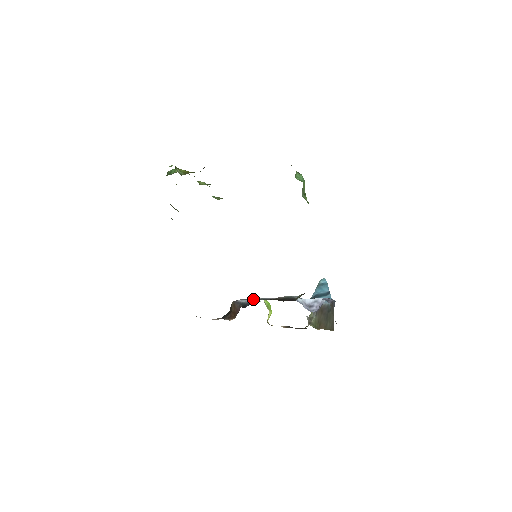
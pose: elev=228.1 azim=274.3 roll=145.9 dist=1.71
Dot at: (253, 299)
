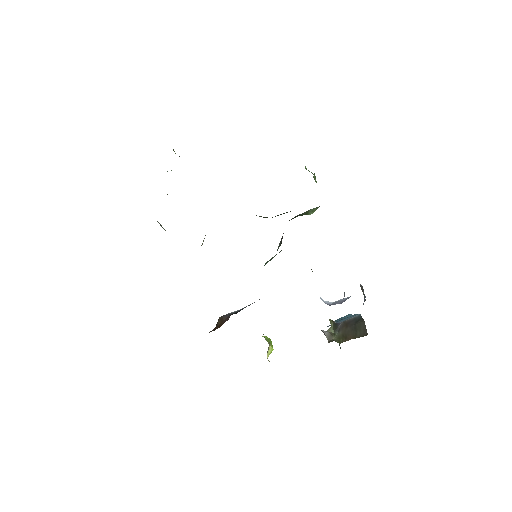
Dot at: occluded
